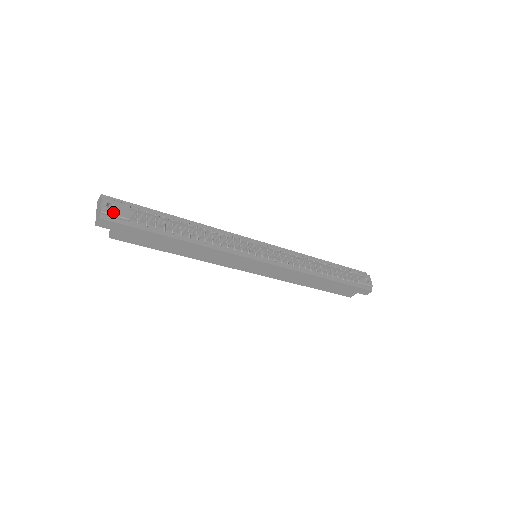
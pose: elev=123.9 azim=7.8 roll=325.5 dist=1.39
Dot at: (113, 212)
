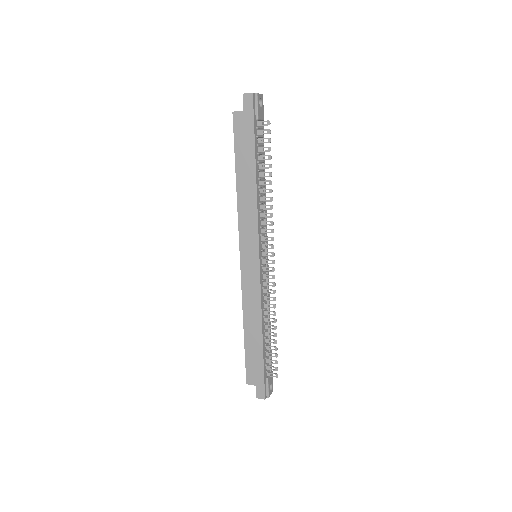
Dot at: (259, 104)
